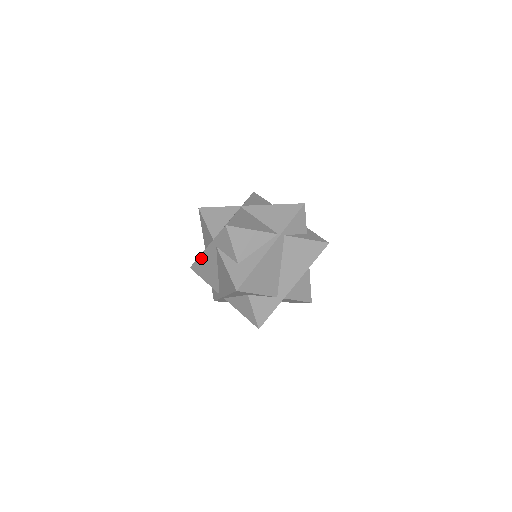
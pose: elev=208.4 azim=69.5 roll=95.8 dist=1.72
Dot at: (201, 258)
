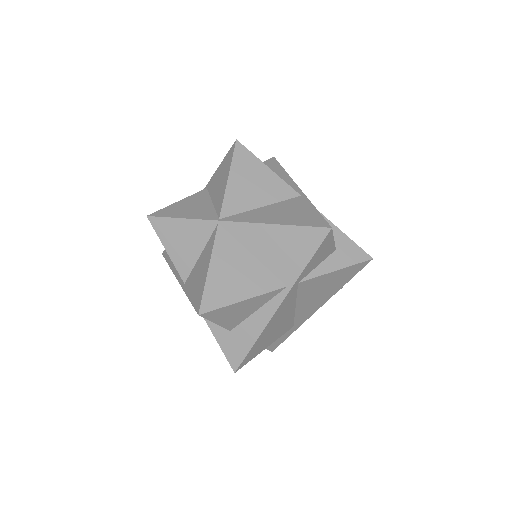
Dot at: occluded
